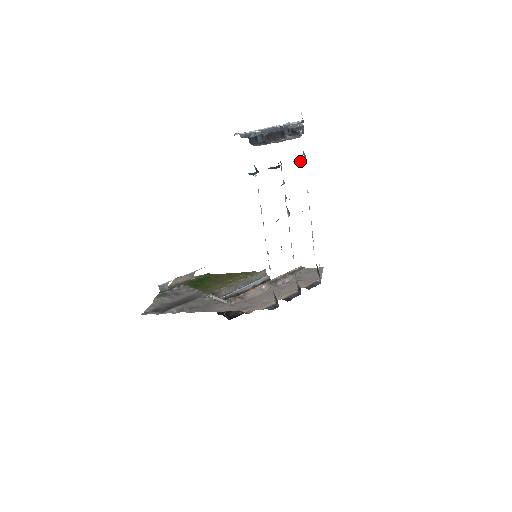
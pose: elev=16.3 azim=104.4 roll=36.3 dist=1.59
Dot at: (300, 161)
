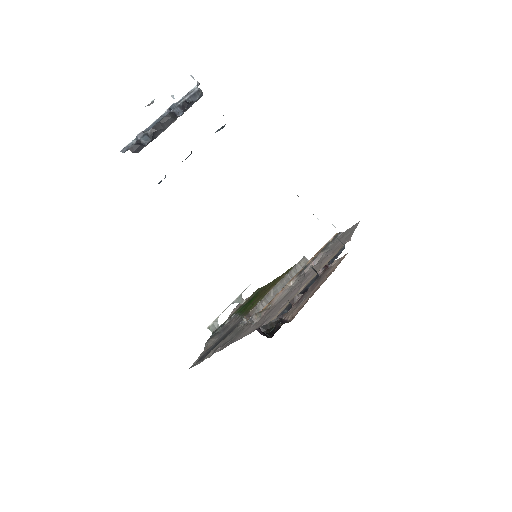
Dot at: (220, 129)
